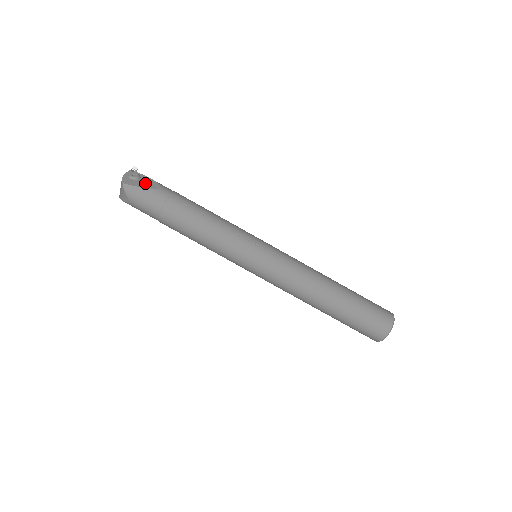
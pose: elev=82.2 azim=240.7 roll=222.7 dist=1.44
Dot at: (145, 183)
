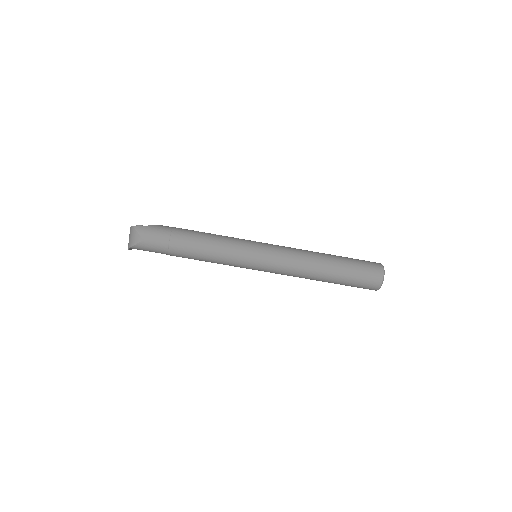
Dot at: occluded
